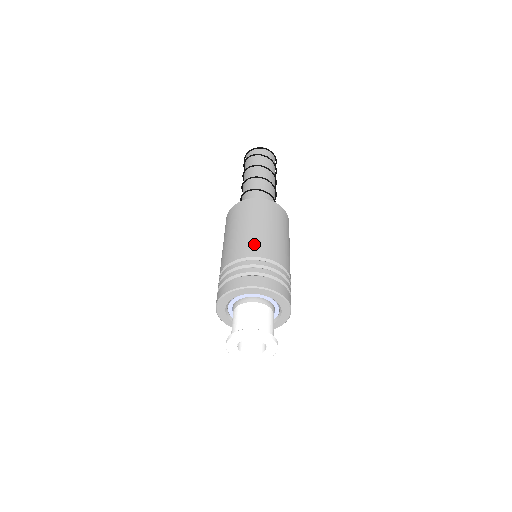
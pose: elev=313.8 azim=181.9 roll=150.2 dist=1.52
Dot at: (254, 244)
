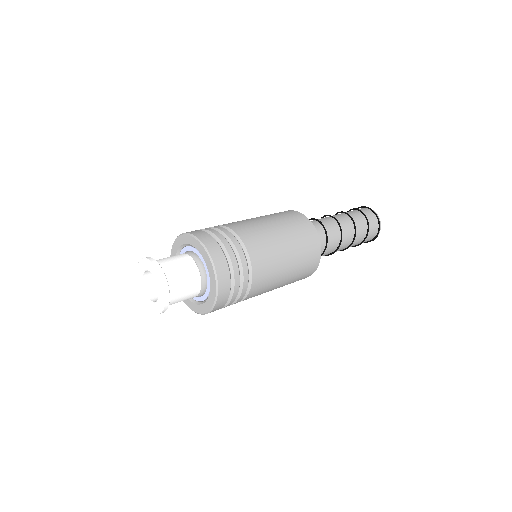
Dot at: occluded
